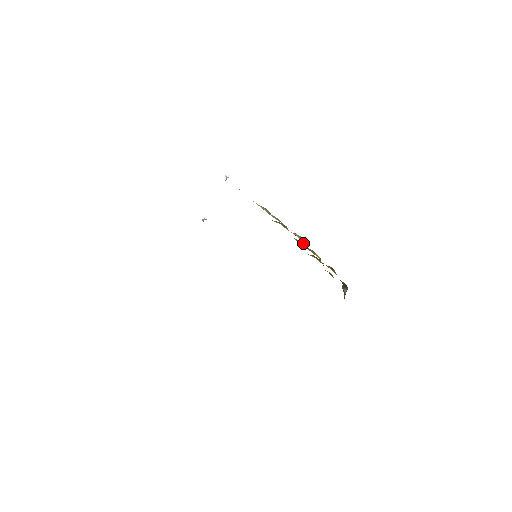
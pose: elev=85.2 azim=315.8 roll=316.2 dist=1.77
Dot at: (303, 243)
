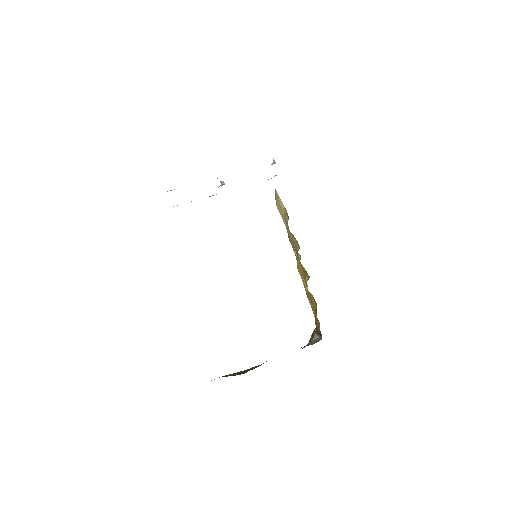
Dot at: (308, 275)
